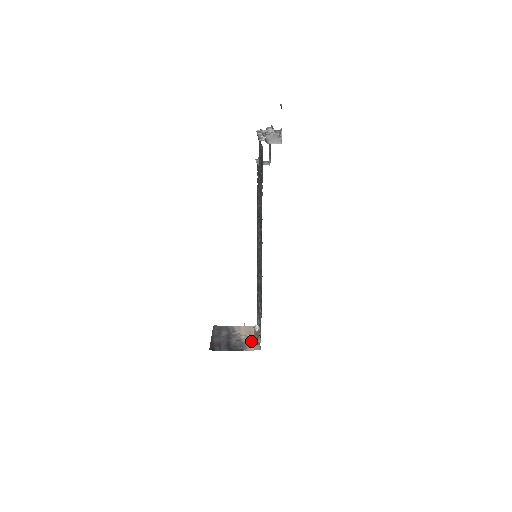
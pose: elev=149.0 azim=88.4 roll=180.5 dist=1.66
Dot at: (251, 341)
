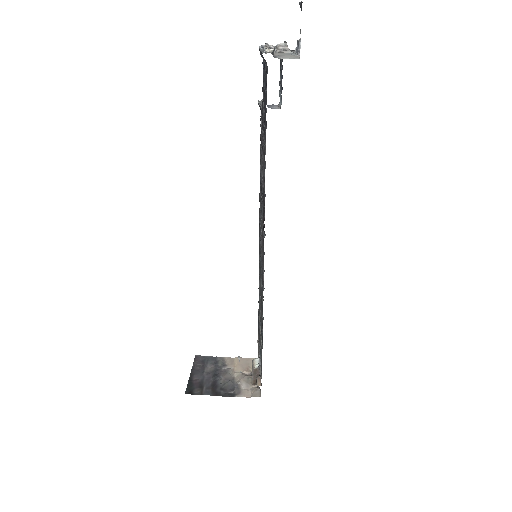
Dot at: (247, 382)
